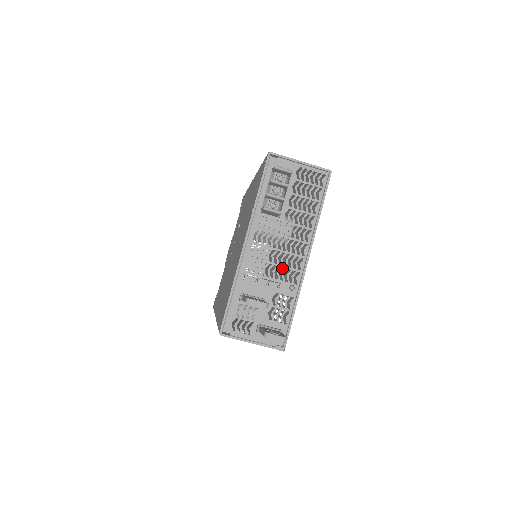
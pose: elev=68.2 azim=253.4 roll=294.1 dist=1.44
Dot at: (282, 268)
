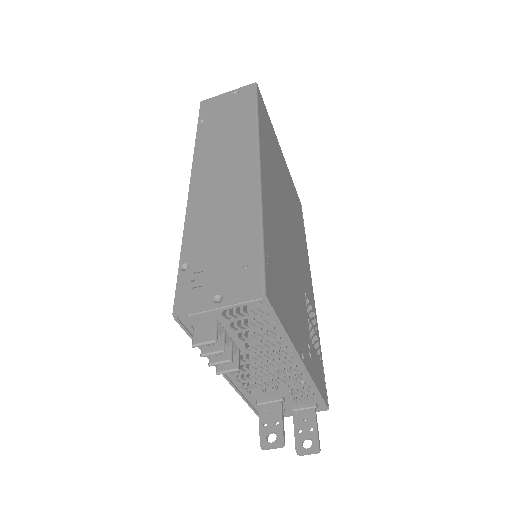
Dot at: (280, 377)
